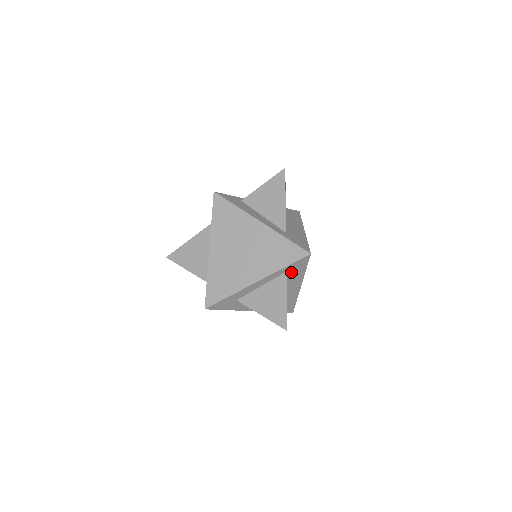
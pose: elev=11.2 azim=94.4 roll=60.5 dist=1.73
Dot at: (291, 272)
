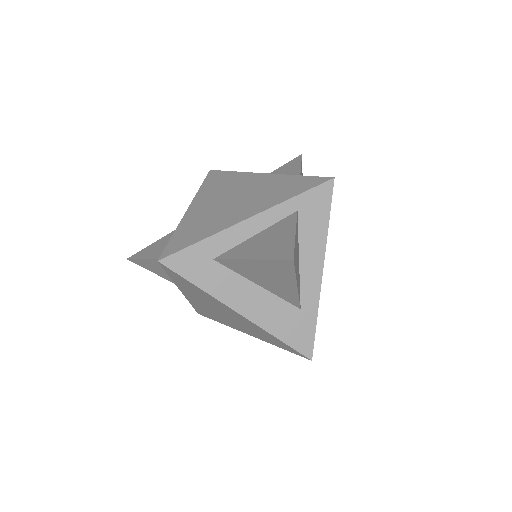
Dot at: (305, 217)
